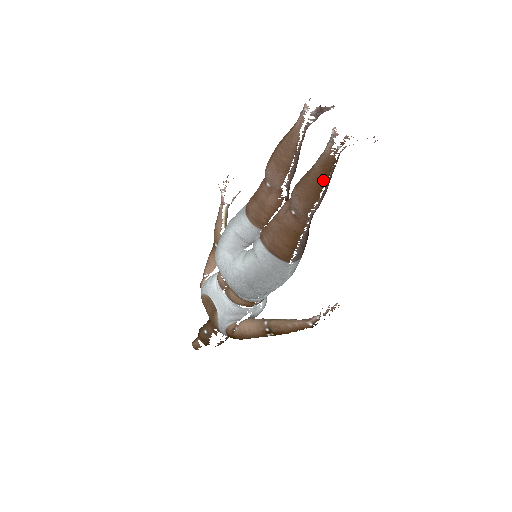
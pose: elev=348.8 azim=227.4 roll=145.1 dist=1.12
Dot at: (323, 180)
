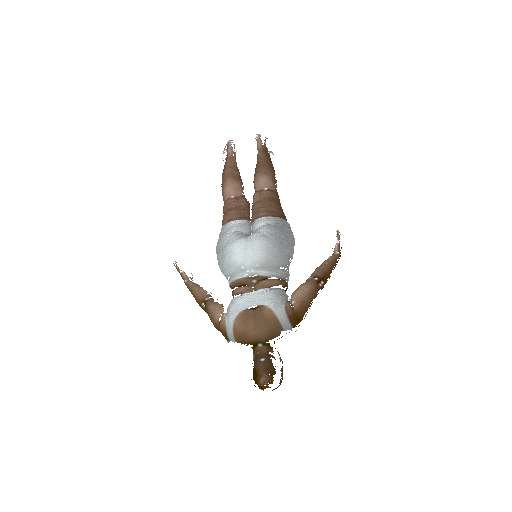
Dot at: (270, 160)
